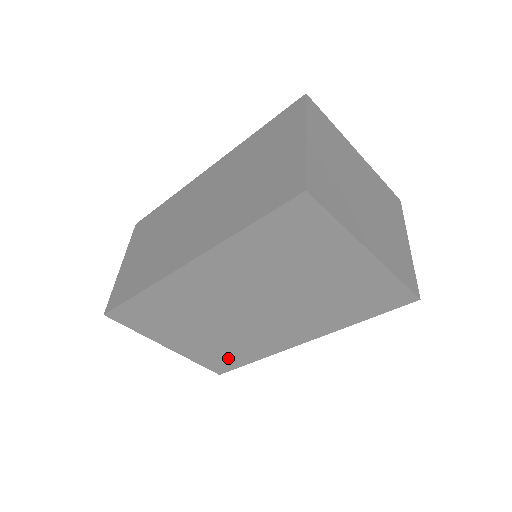
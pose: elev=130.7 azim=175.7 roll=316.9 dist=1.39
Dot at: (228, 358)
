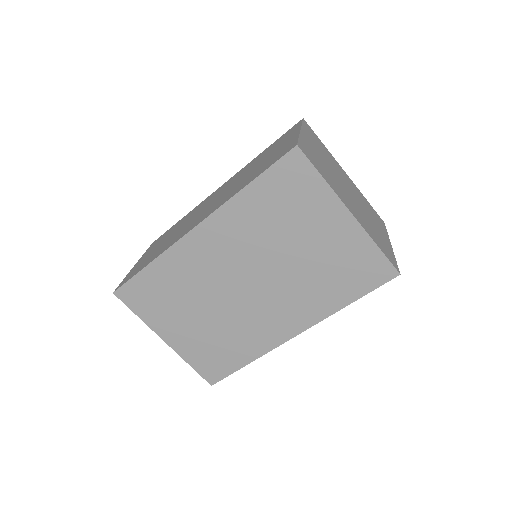
Dot at: (222, 359)
